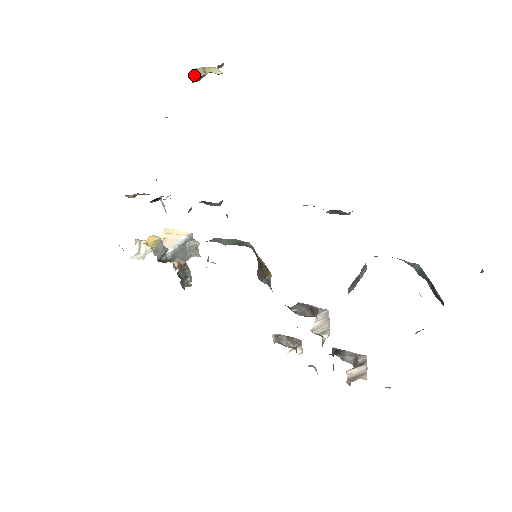
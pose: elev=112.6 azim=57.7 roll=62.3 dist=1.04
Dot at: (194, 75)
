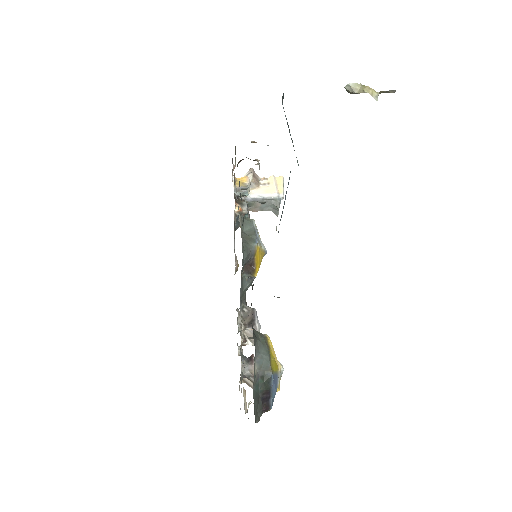
Dot at: (348, 87)
